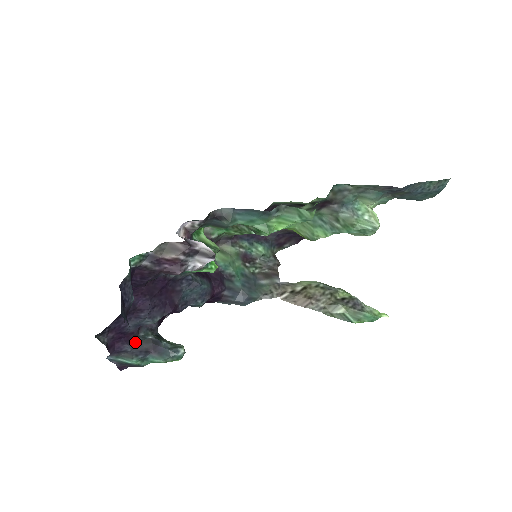
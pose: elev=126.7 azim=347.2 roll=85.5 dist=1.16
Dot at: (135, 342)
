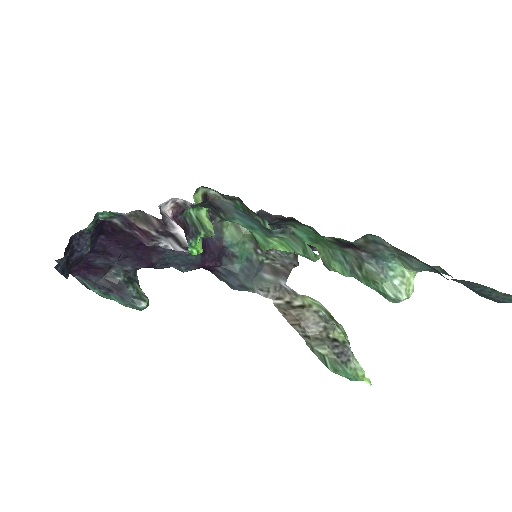
Dot at: (102, 276)
